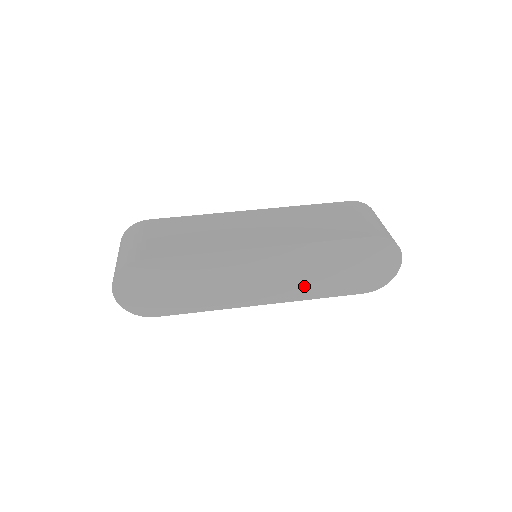
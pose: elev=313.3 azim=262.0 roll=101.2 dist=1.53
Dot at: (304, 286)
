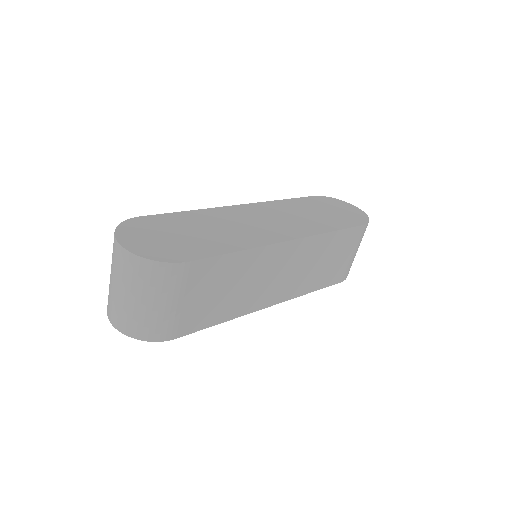
Dot at: (309, 224)
